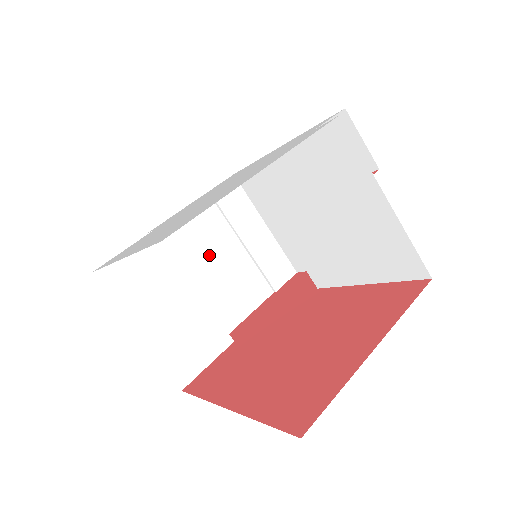
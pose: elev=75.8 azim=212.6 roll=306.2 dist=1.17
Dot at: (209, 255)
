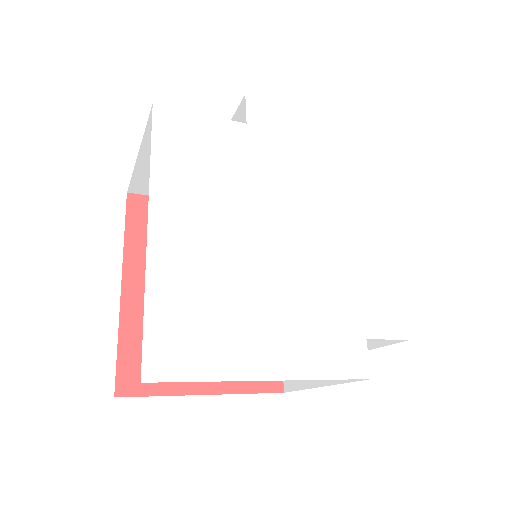
Dot at: occluded
